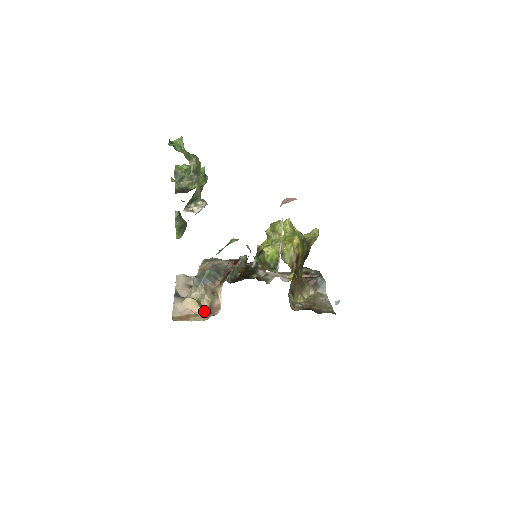
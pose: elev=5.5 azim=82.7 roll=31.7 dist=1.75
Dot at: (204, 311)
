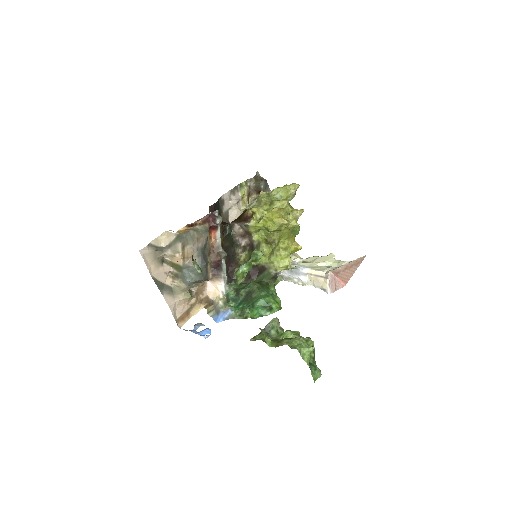
Dot at: (195, 296)
